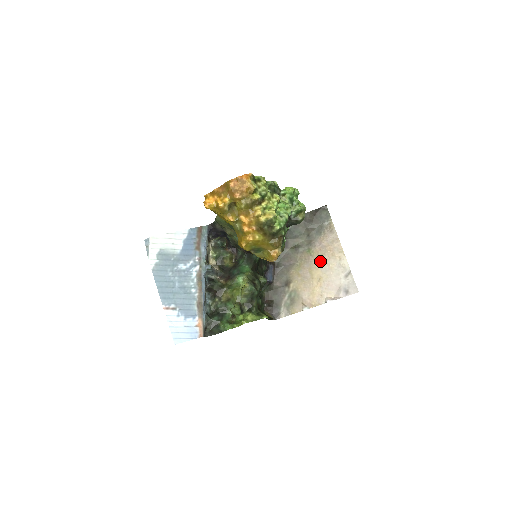
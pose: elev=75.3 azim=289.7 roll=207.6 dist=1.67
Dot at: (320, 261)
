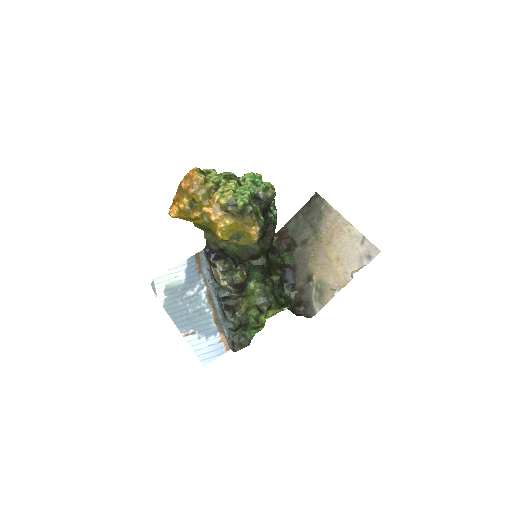
Dot at: (331, 242)
